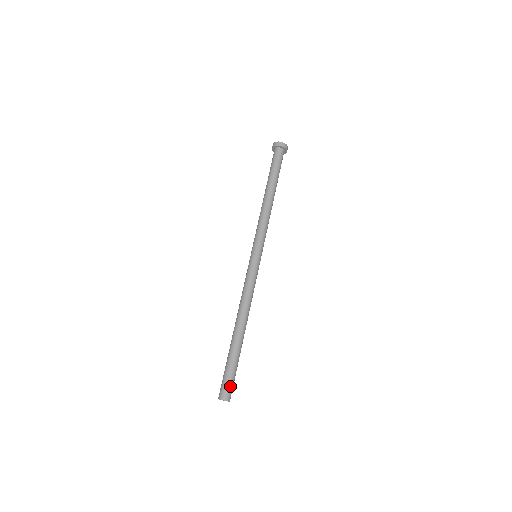
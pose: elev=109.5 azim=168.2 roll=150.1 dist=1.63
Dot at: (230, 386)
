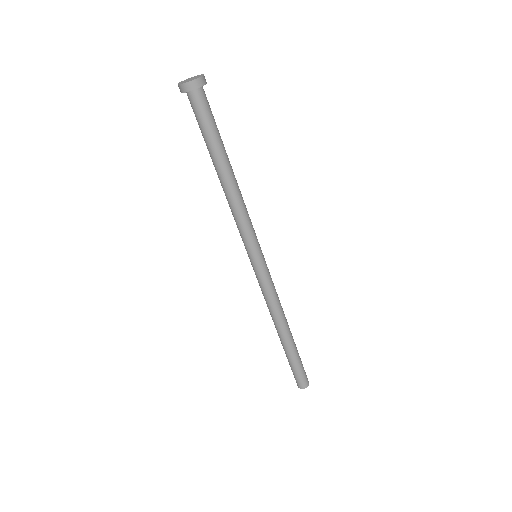
Dot at: (300, 379)
